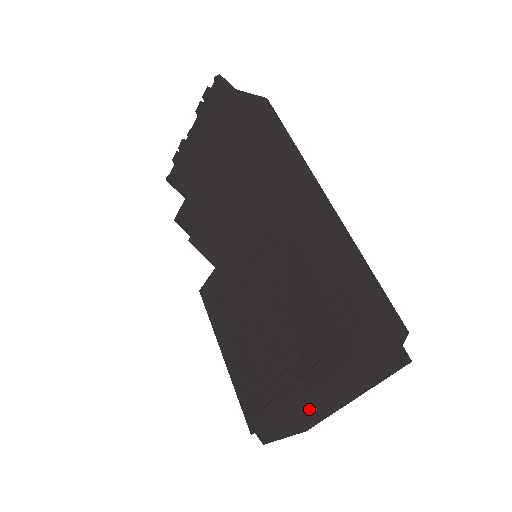
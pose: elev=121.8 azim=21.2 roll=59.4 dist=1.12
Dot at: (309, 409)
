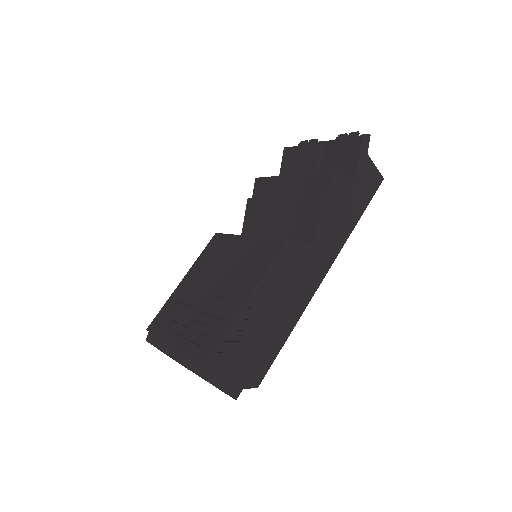
Dot at: (173, 356)
